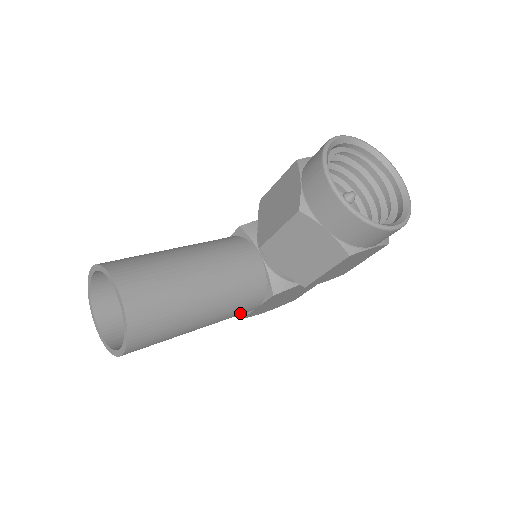
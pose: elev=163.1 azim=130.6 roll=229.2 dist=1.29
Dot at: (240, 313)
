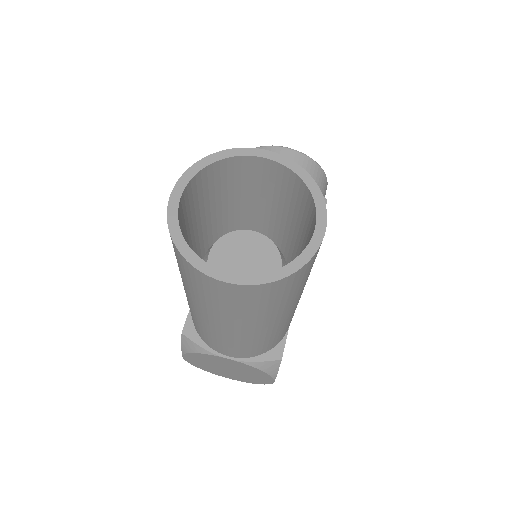
Dot at: occluded
